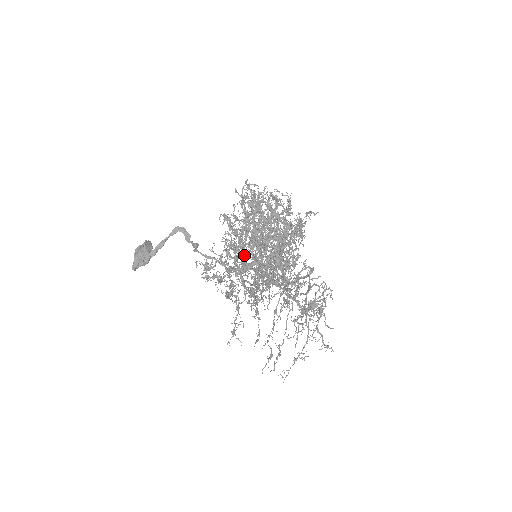
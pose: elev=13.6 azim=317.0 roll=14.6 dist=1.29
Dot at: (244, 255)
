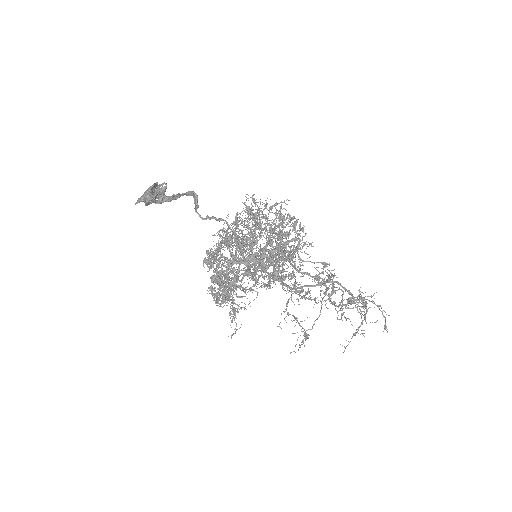
Dot at: (251, 249)
